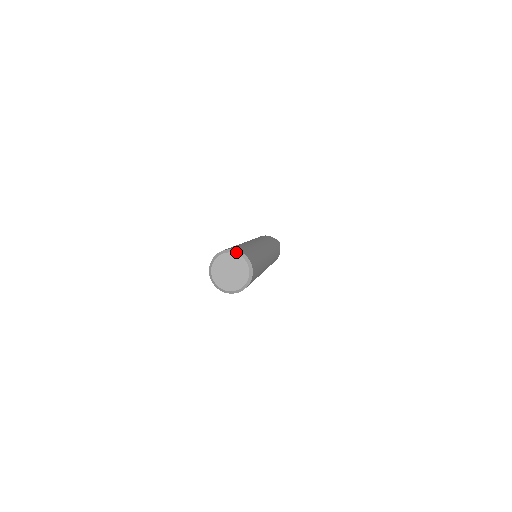
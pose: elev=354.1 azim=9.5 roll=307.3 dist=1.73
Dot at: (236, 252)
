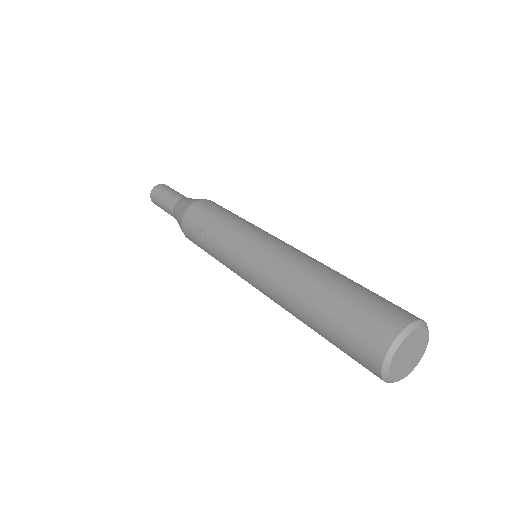
Dot at: (411, 329)
